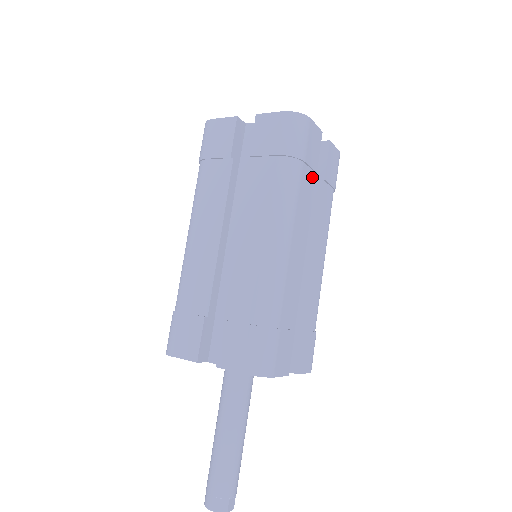
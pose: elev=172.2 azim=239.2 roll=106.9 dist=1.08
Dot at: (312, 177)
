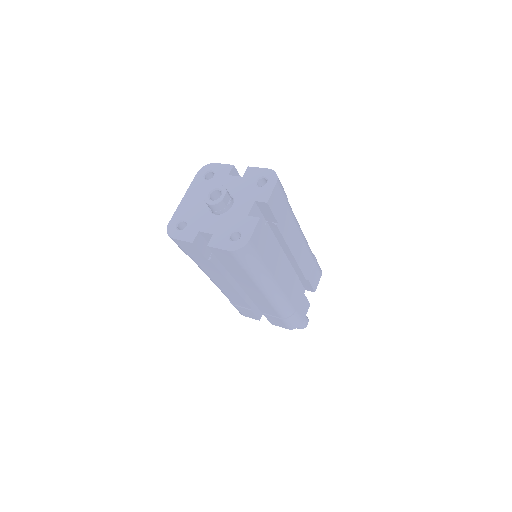
Dot at: (270, 244)
